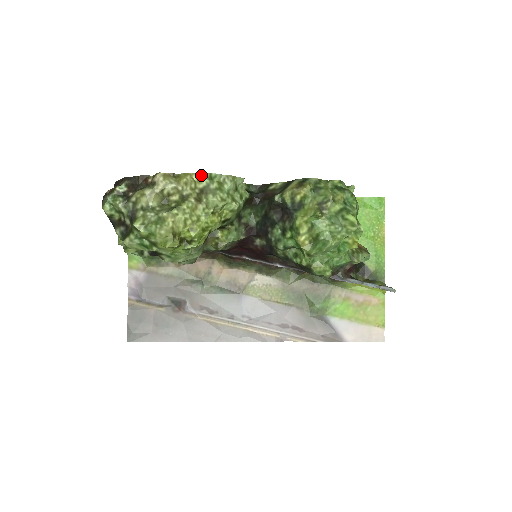
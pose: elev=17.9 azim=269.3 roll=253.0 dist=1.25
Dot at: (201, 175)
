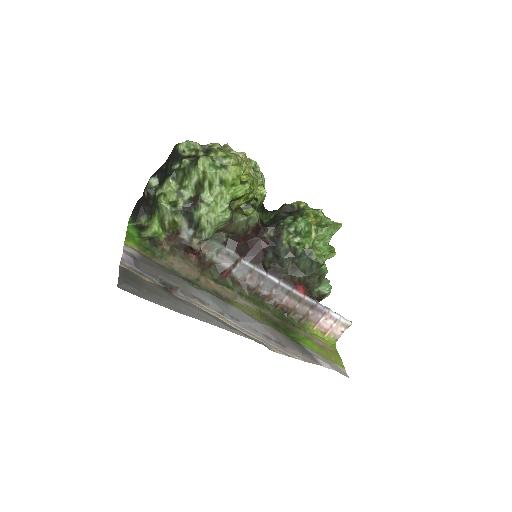
Dot at: (251, 160)
